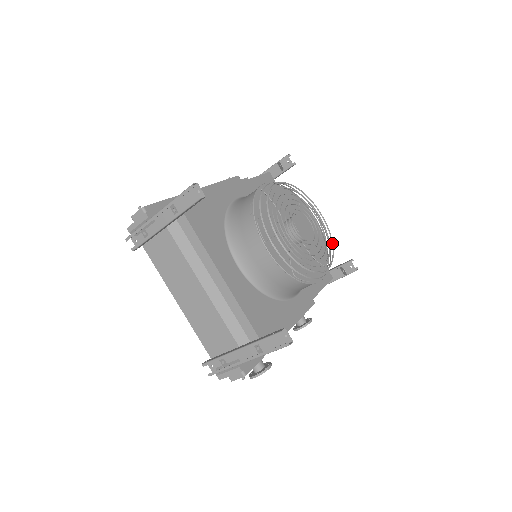
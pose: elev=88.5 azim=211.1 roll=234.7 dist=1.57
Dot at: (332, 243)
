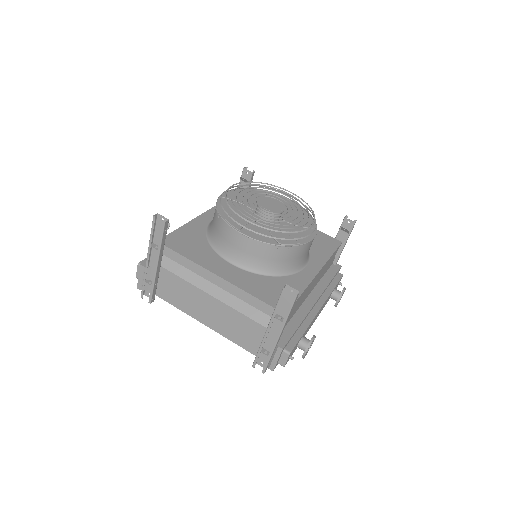
Dot at: (309, 207)
